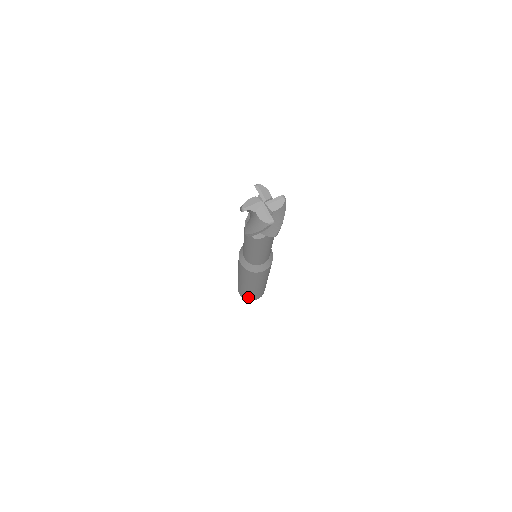
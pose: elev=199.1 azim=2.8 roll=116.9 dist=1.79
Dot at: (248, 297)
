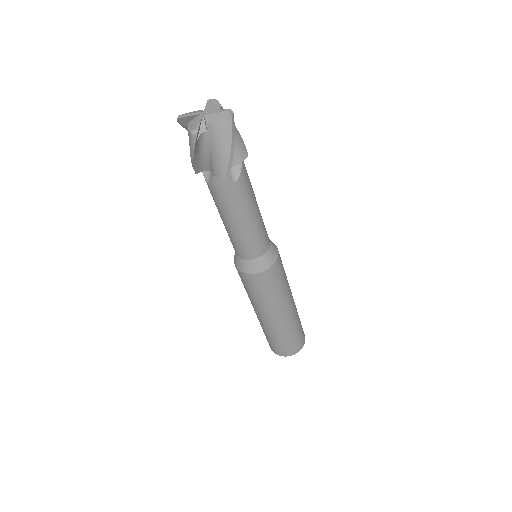
Dot at: (271, 344)
